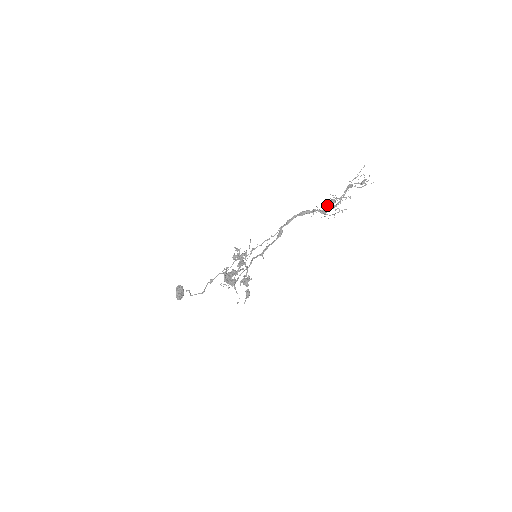
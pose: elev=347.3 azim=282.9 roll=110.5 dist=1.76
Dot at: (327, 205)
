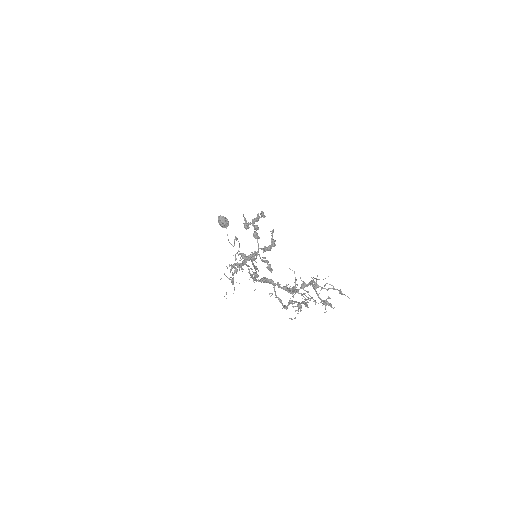
Dot at: (289, 291)
